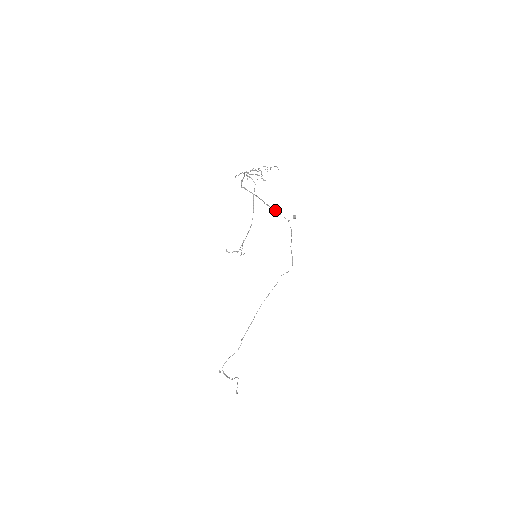
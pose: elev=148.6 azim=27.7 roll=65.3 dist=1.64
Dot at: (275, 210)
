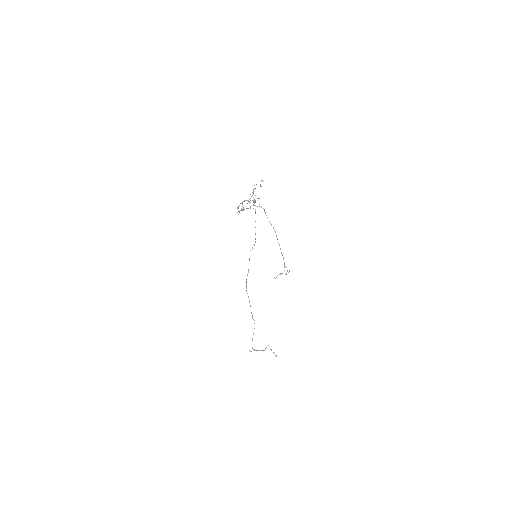
Dot at: occluded
